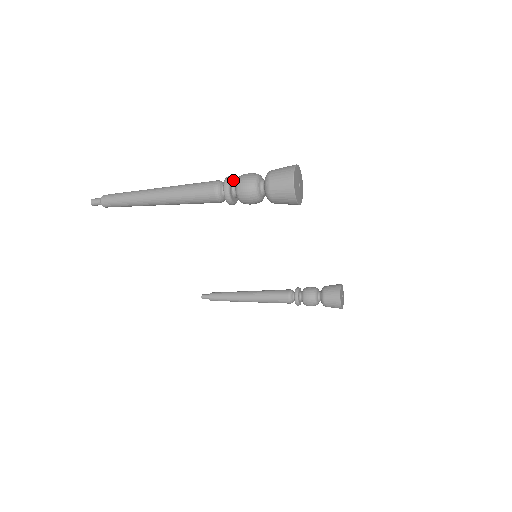
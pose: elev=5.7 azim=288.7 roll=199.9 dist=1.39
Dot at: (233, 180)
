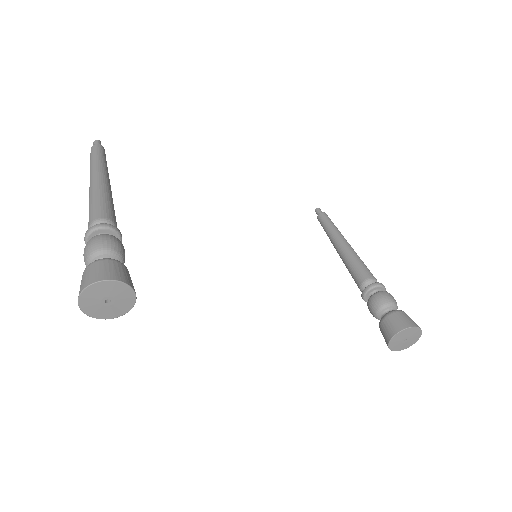
Dot at: (99, 232)
